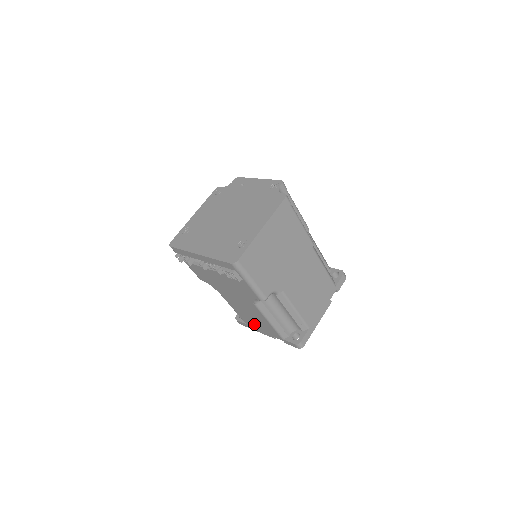
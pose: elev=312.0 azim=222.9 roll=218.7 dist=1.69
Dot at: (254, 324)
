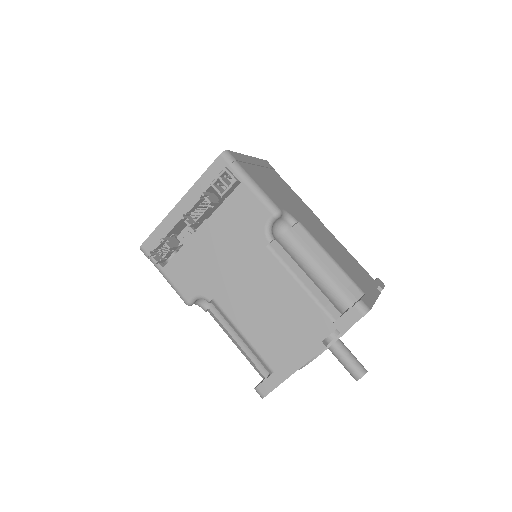
Dot at: (284, 343)
